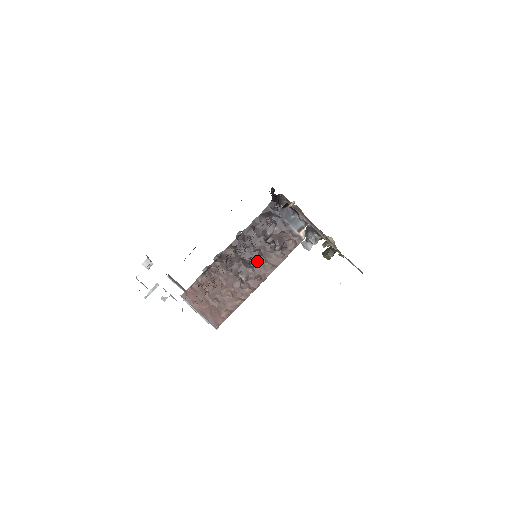
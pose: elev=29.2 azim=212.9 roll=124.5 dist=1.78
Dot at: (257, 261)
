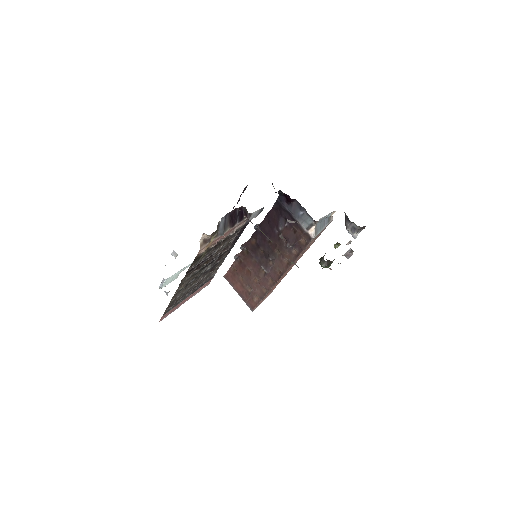
Dot at: (275, 255)
